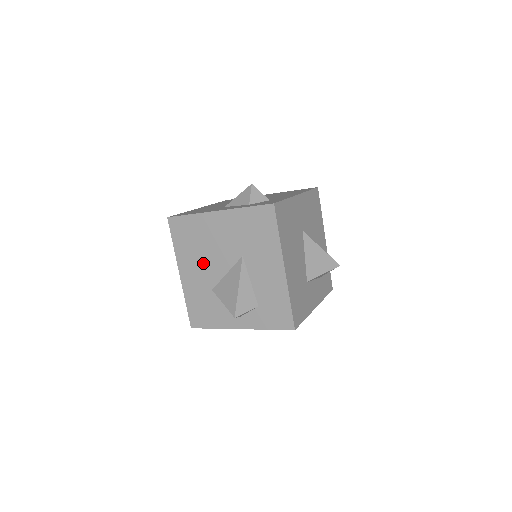
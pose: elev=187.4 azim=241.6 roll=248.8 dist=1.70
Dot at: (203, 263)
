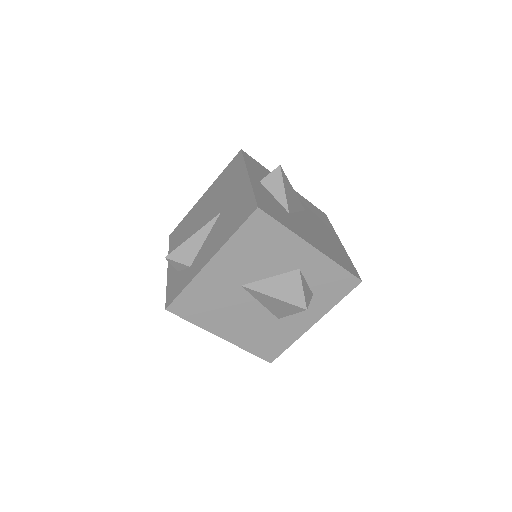
Dot at: occluded
